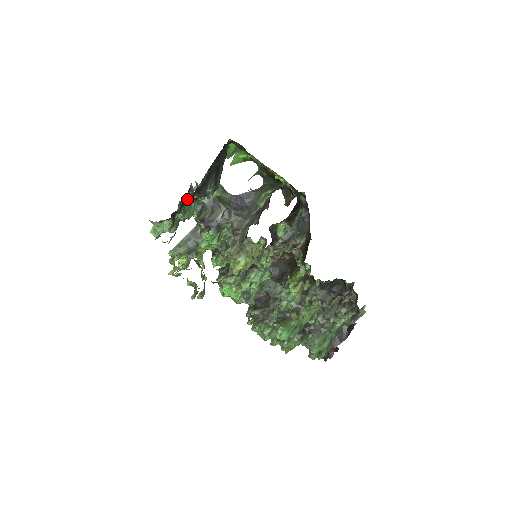
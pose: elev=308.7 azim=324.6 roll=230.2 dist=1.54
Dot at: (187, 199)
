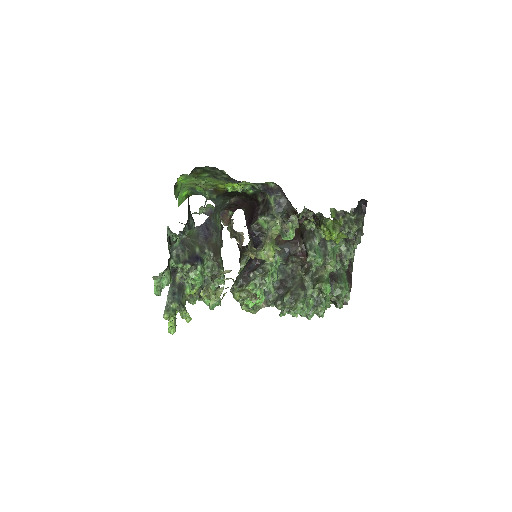
Dot at: (176, 239)
